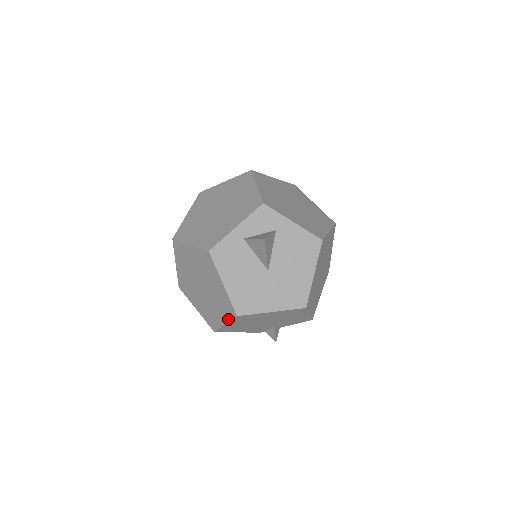
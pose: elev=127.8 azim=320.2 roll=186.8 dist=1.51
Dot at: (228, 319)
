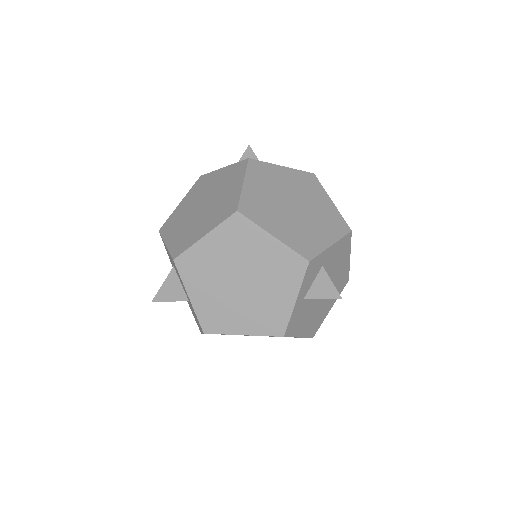
Dot at: occluded
